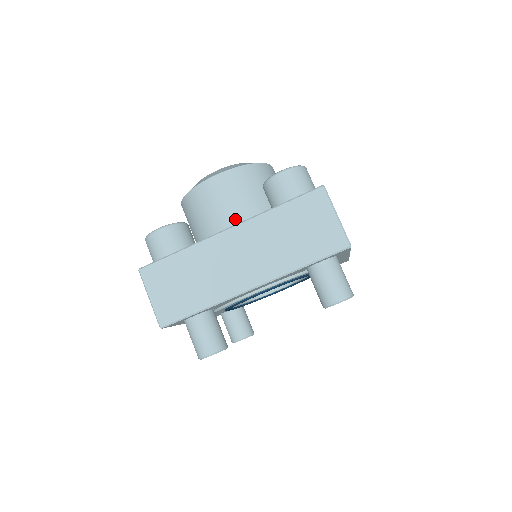
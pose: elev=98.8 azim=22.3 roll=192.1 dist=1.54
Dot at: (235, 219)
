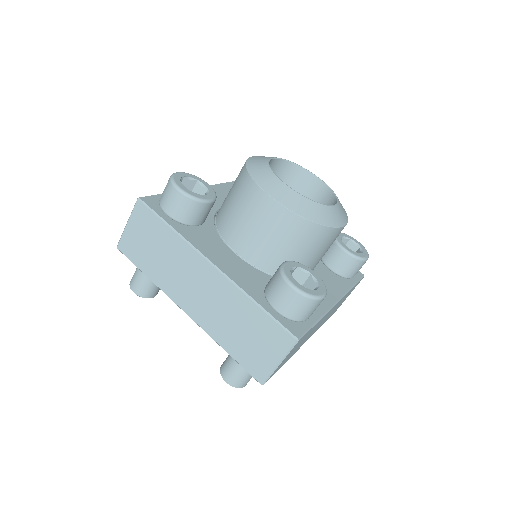
Dot at: (247, 244)
